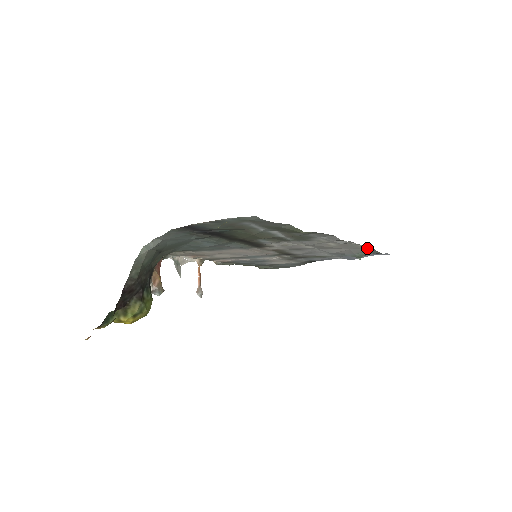
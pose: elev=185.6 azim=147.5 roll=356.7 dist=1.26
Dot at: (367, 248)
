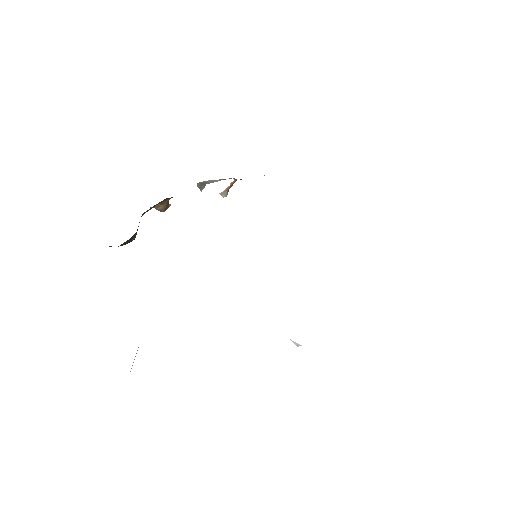
Dot at: occluded
